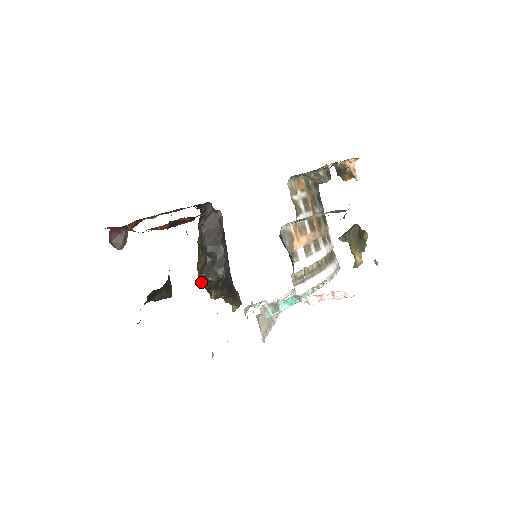
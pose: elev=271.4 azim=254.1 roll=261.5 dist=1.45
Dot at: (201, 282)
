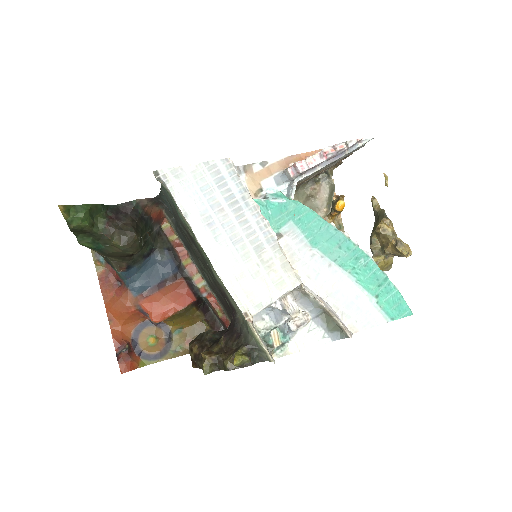
Dot at: (190, 345)
